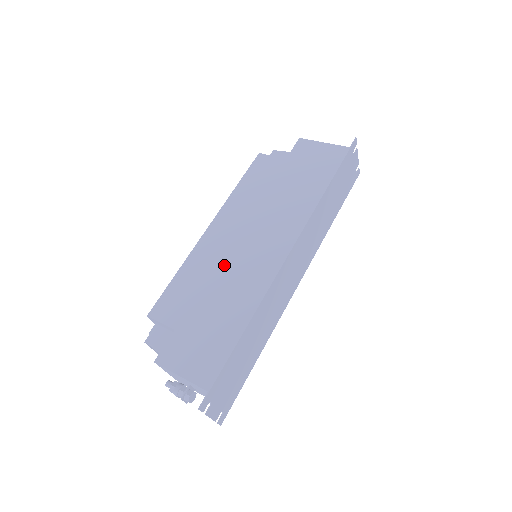
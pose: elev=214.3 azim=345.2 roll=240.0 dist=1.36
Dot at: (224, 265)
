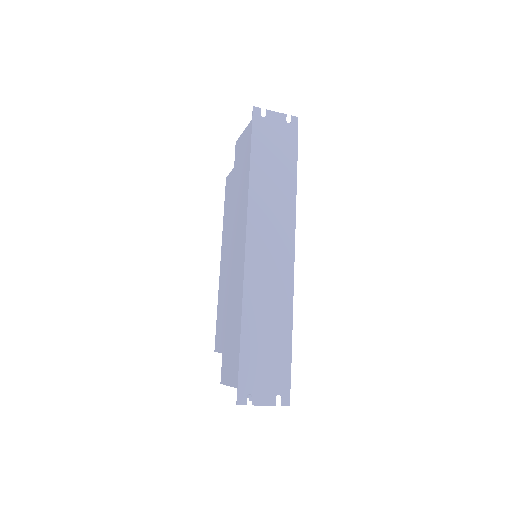
Dot at: (228, 284)
